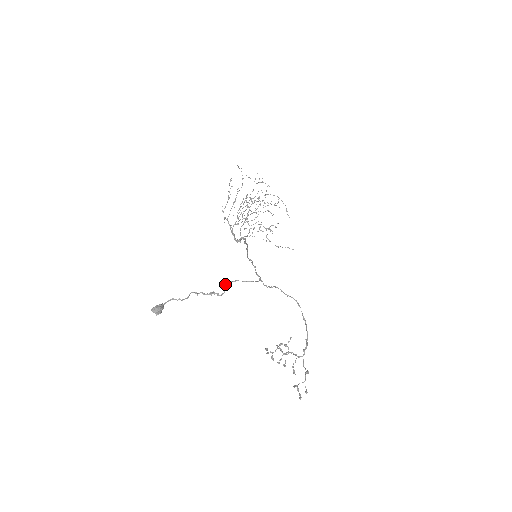
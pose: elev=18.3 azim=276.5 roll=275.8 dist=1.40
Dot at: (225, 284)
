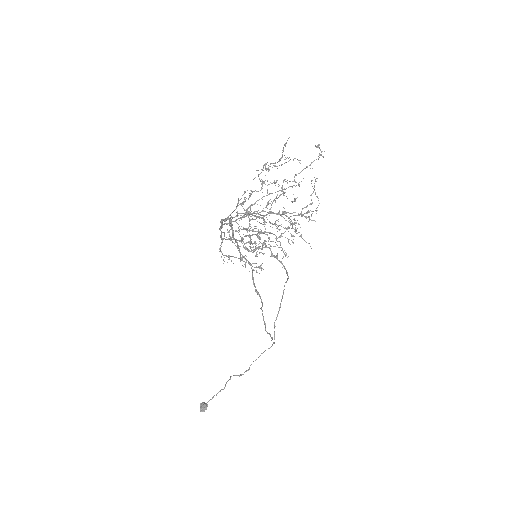
Dot at: (249, 369)
